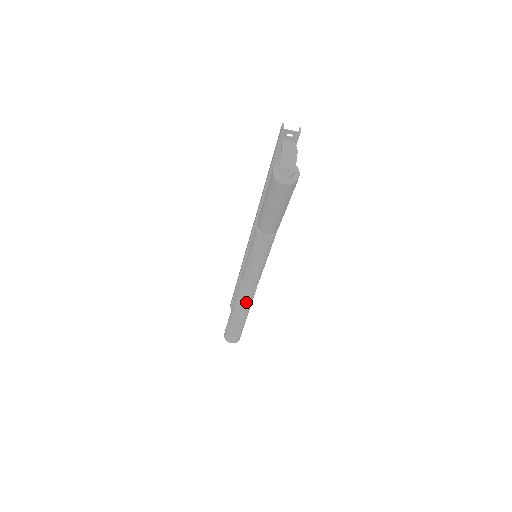
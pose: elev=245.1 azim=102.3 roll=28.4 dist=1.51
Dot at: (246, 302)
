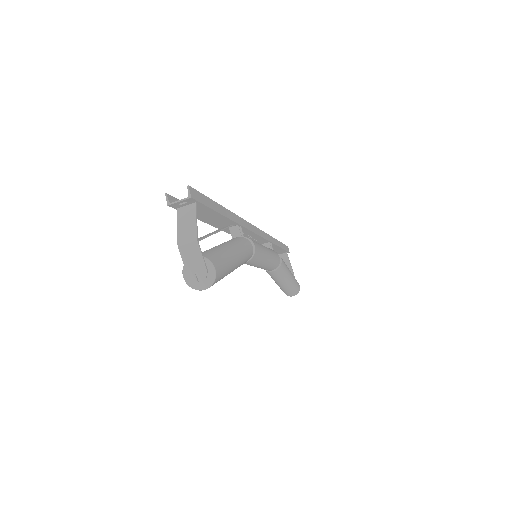
Dot at: (280, 276)
